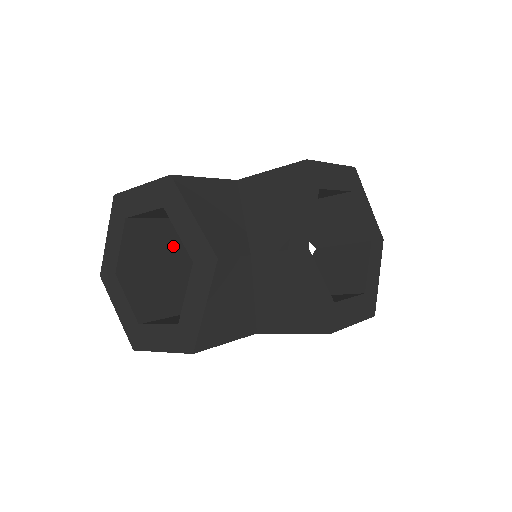
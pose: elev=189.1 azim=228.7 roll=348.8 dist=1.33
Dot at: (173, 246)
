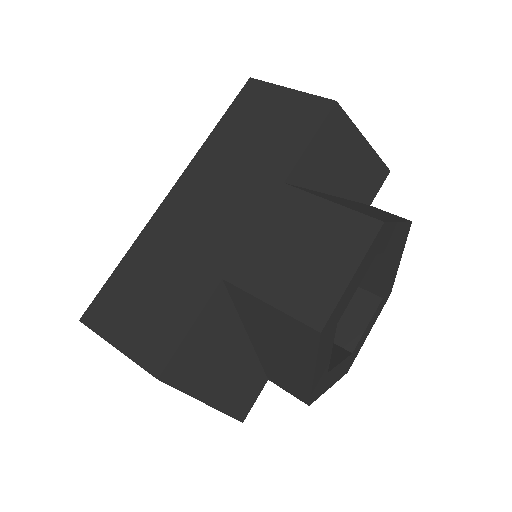
Dot at: occluded
